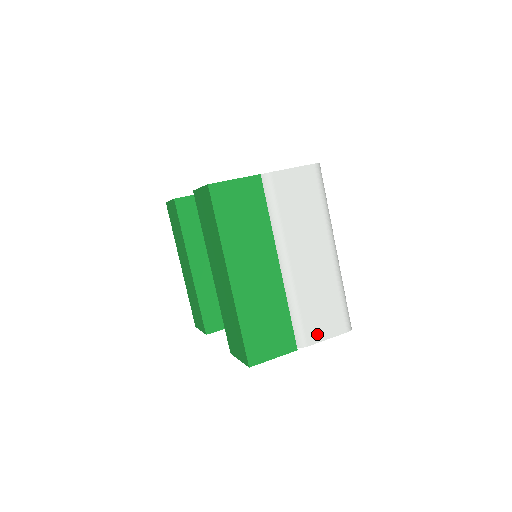
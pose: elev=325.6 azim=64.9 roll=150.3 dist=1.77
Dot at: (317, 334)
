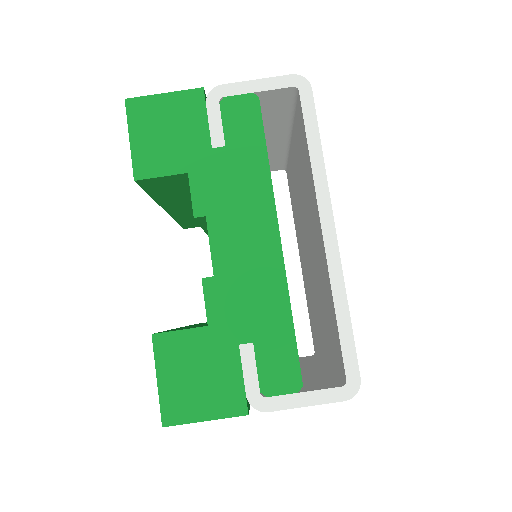
Dot at: occluded
